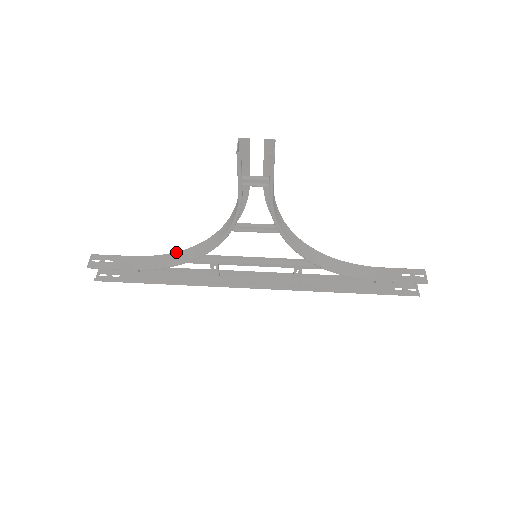
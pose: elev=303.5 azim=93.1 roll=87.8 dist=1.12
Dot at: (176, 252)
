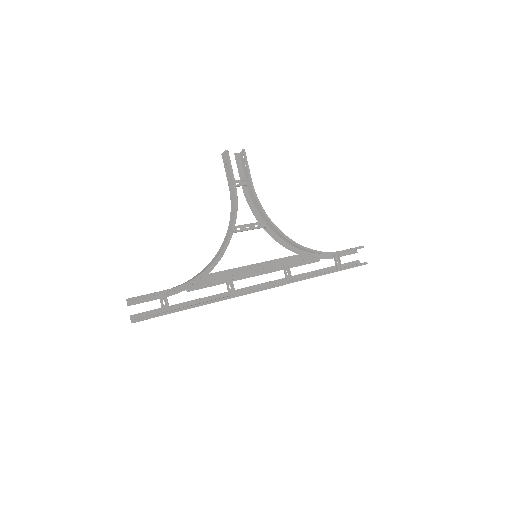
Dot at: (198, 273)
